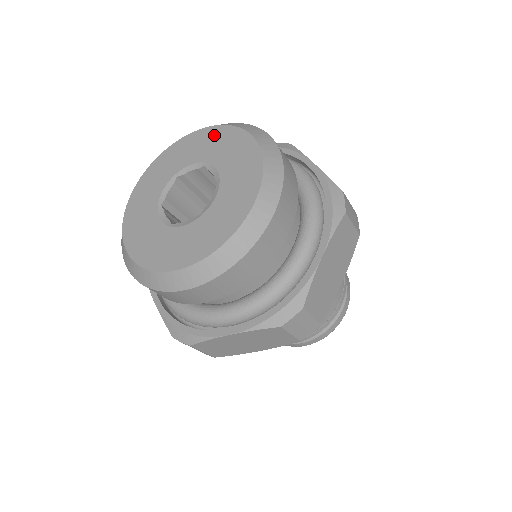
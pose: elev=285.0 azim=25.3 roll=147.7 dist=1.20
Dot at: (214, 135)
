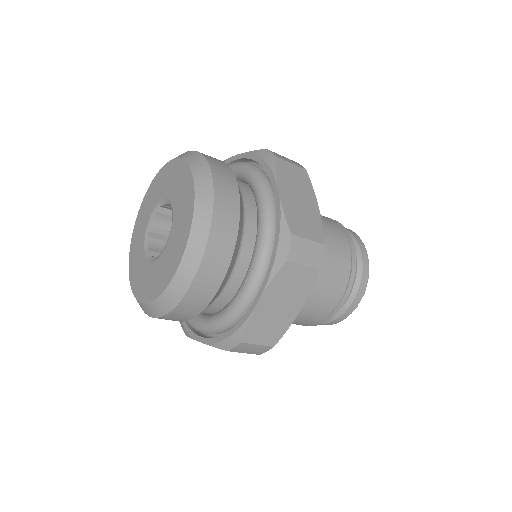
Dot at: (154, 186)
